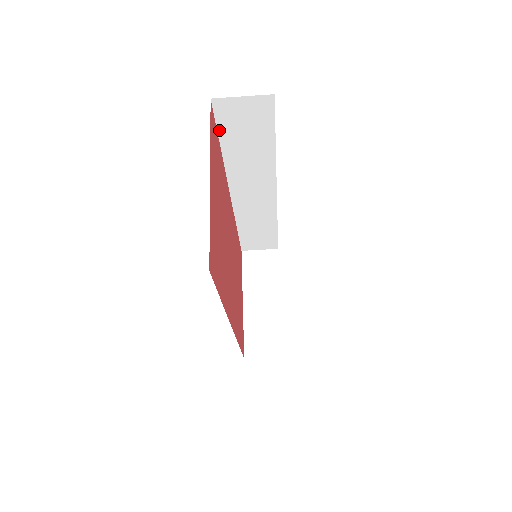
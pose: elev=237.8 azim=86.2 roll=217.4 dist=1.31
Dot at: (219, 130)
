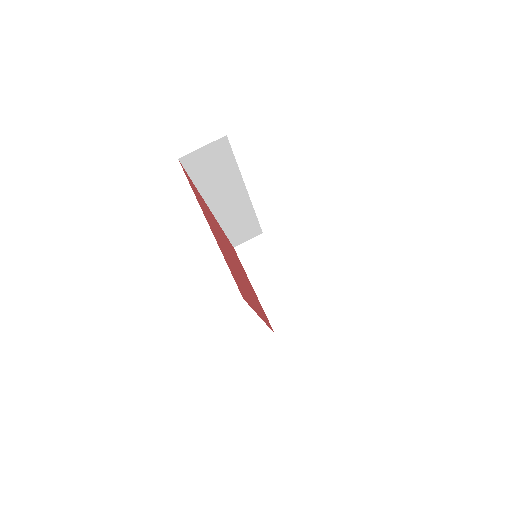
Dot at: (191, 176)
